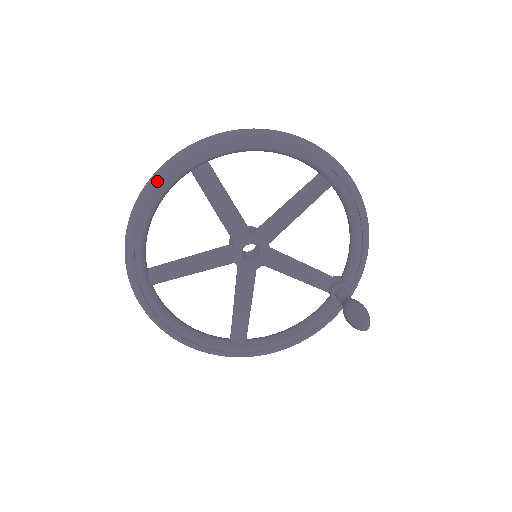
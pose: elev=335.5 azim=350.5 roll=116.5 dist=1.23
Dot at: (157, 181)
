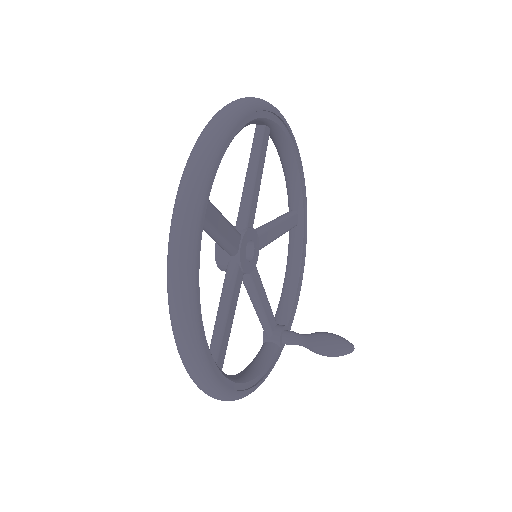
Dot at: (257, 104)
